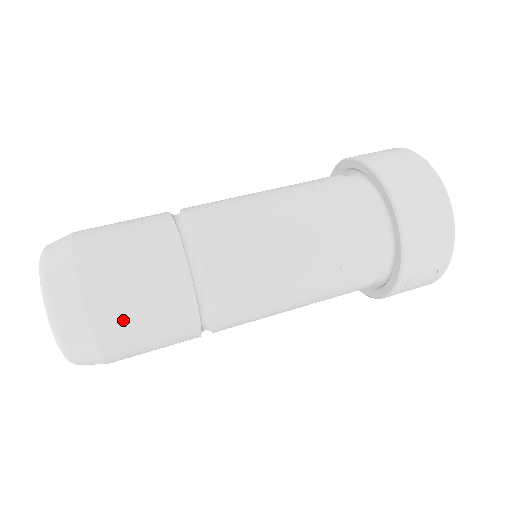
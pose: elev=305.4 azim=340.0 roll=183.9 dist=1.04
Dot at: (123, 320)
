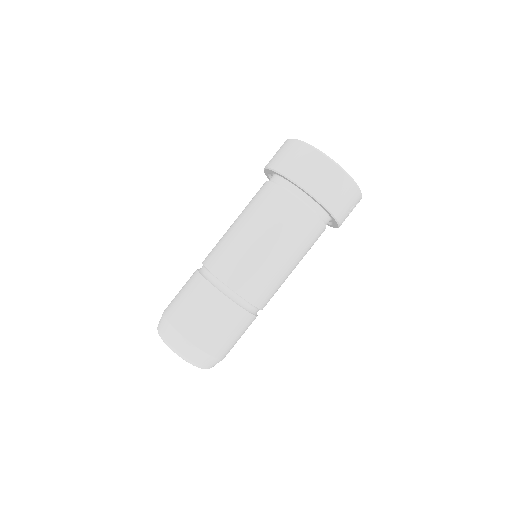
Dot at: (224, 344)
